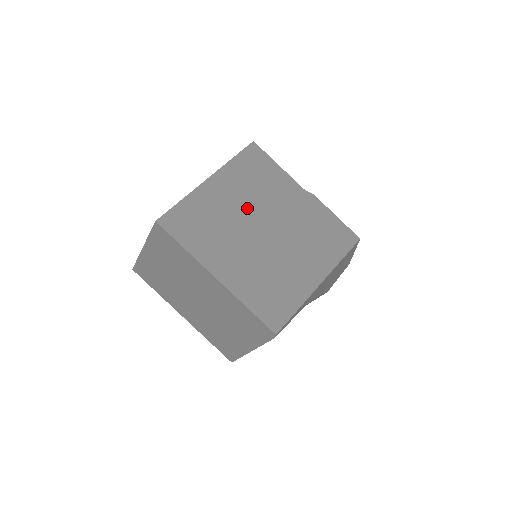
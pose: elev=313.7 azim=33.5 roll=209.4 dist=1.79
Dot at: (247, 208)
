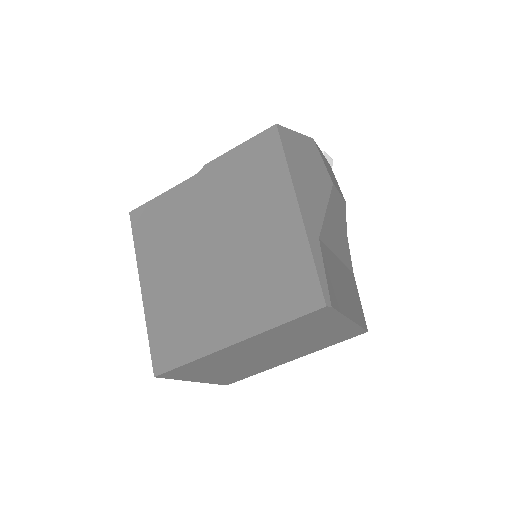
Dot at: (185, 260)
